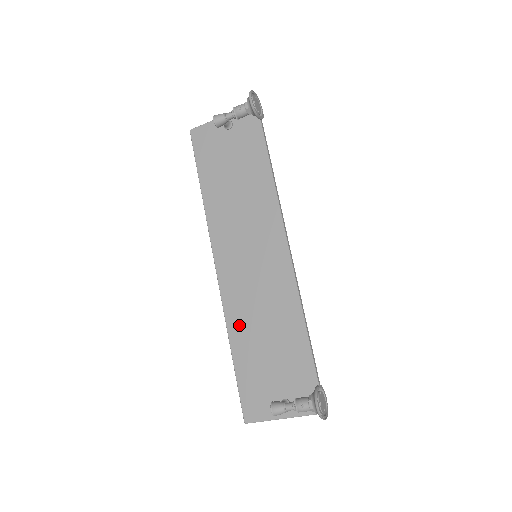
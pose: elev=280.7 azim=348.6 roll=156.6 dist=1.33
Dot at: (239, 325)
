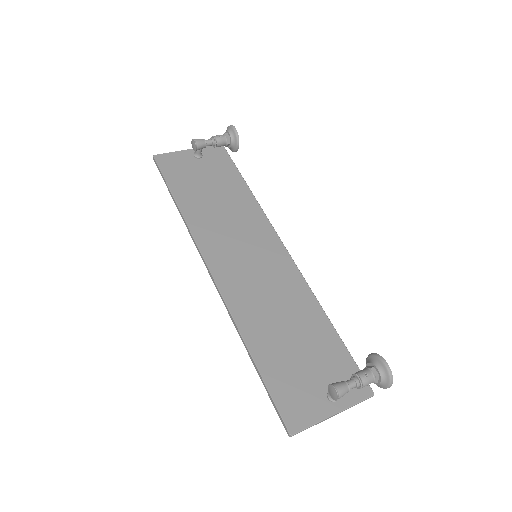
Dot at: (253, 323)
